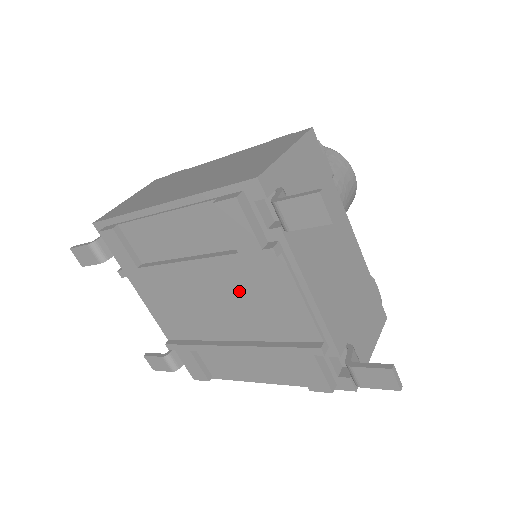
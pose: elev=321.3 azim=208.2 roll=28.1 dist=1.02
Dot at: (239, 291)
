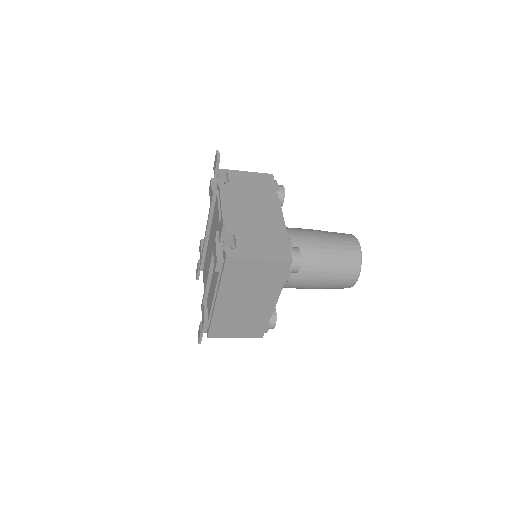
Dot at: (213, 233)
